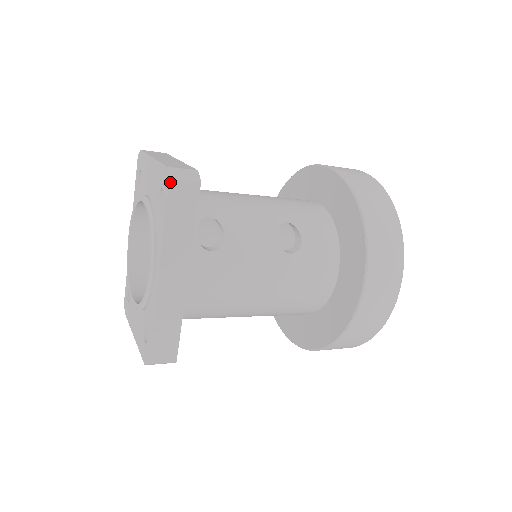
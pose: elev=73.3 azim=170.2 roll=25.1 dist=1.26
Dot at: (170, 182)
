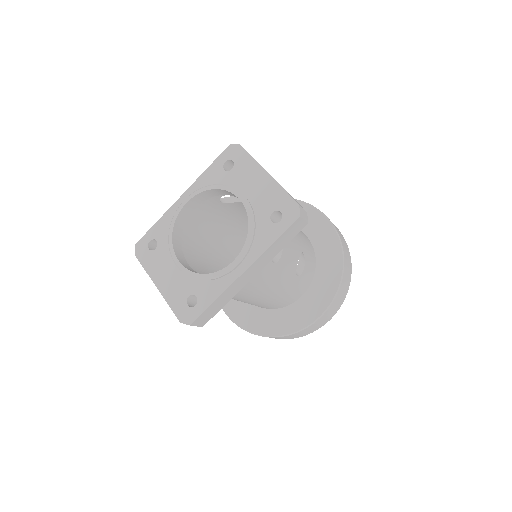
Dot at: (299, 218)
